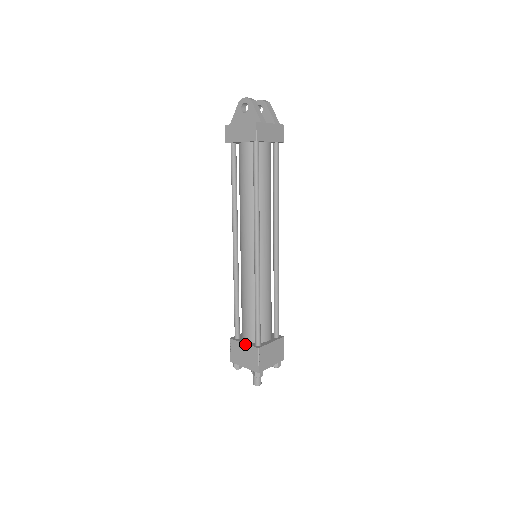
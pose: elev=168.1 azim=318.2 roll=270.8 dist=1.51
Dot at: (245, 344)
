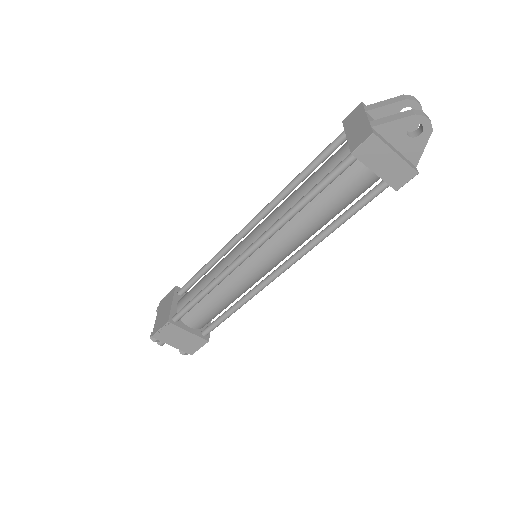
Dot at: (191, 333)
